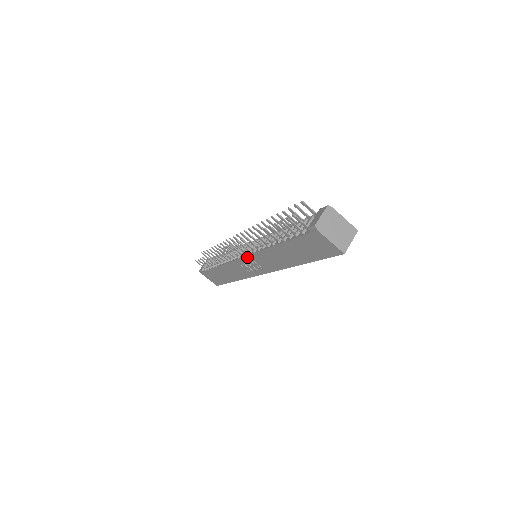
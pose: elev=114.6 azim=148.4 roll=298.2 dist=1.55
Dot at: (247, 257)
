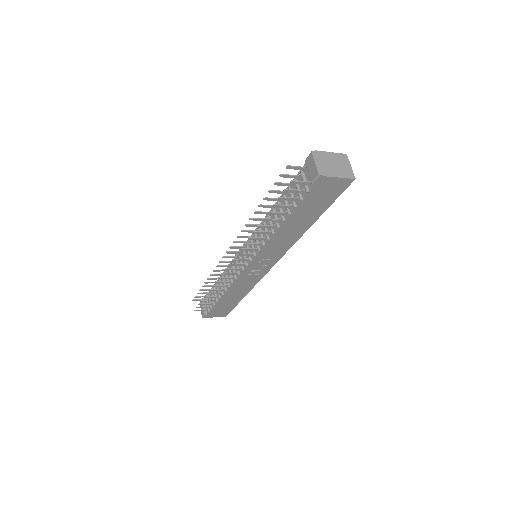
Dot at: (253, 261)
